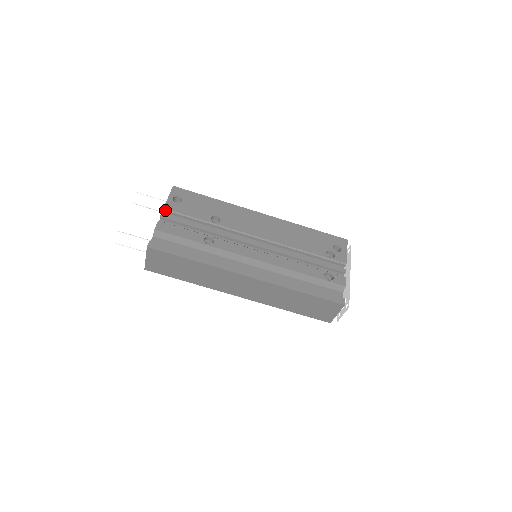
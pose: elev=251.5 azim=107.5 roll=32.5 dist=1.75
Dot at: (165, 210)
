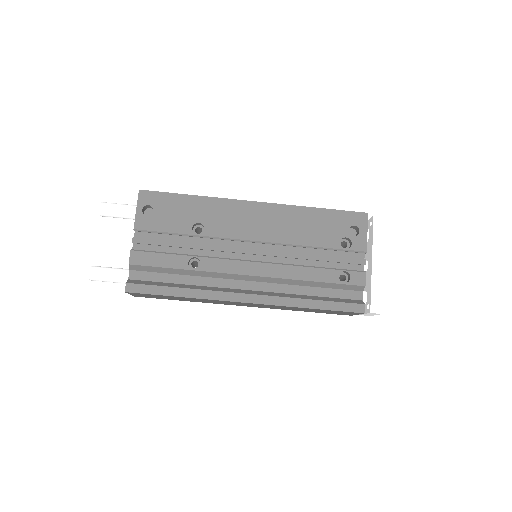
Dot at: (136, 231)
